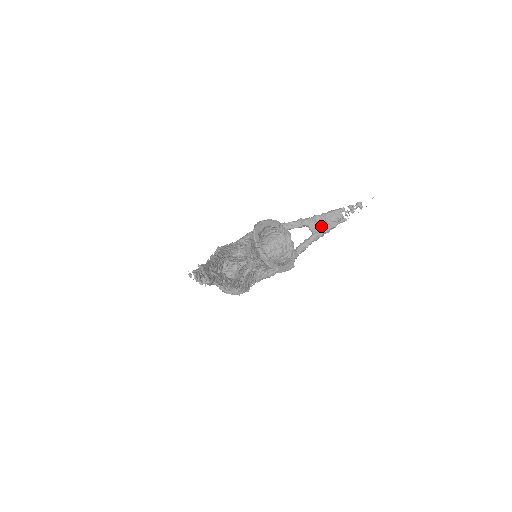
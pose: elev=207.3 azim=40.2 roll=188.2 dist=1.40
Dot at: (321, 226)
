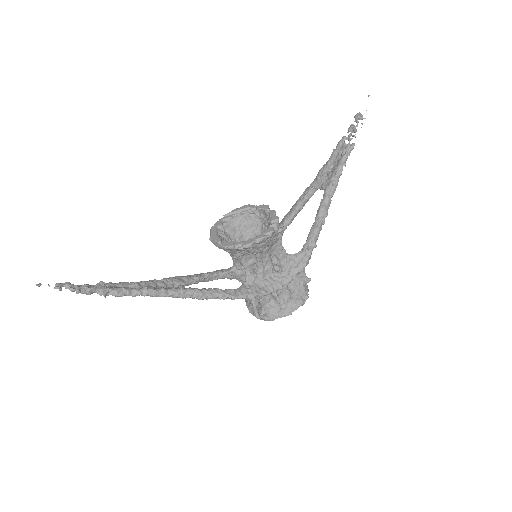
Dot at: (328, 175)
